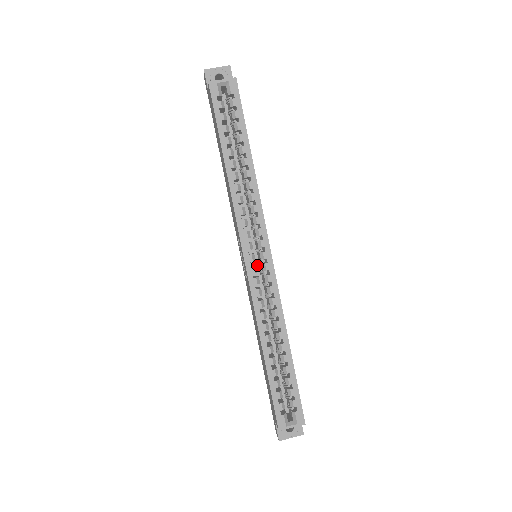
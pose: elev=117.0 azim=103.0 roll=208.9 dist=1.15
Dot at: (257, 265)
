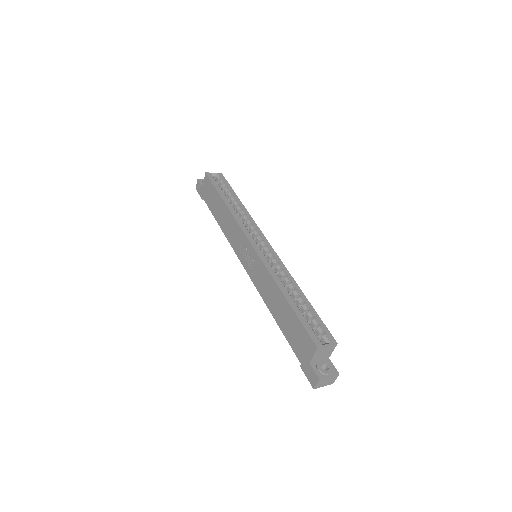
Dot at: occluded
